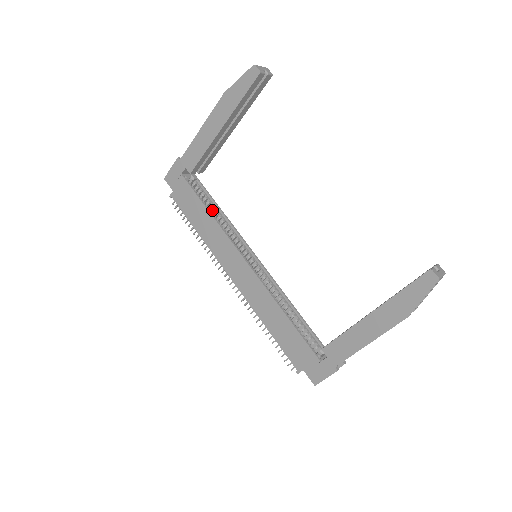
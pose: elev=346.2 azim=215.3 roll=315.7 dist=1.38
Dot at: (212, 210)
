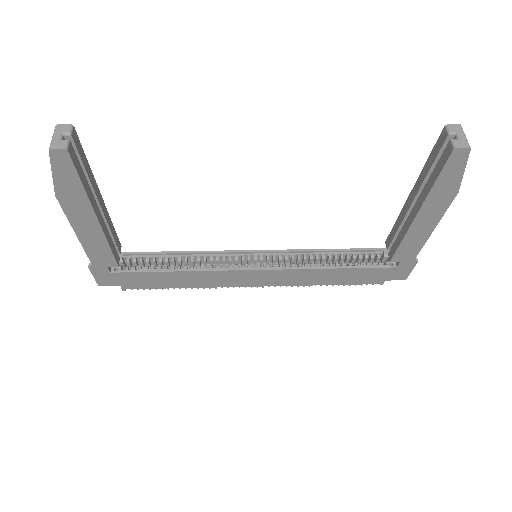
Dot at: (172, 262)
